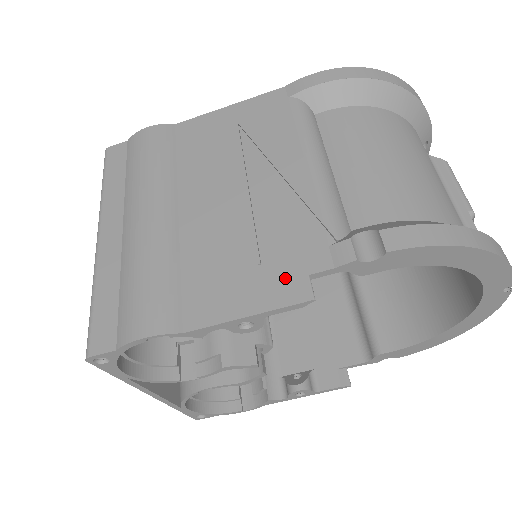
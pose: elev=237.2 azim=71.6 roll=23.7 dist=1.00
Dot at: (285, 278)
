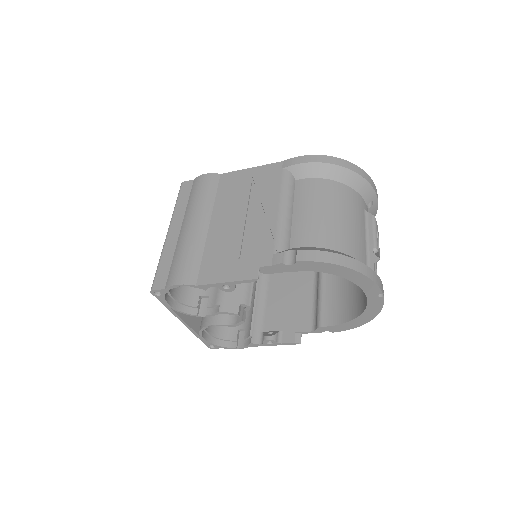
Dot at: (248, 267)
